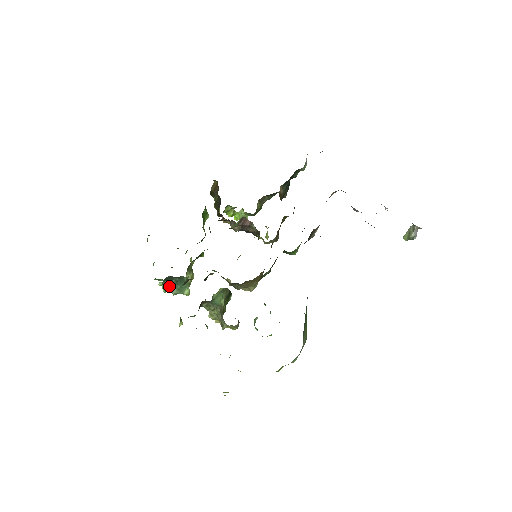
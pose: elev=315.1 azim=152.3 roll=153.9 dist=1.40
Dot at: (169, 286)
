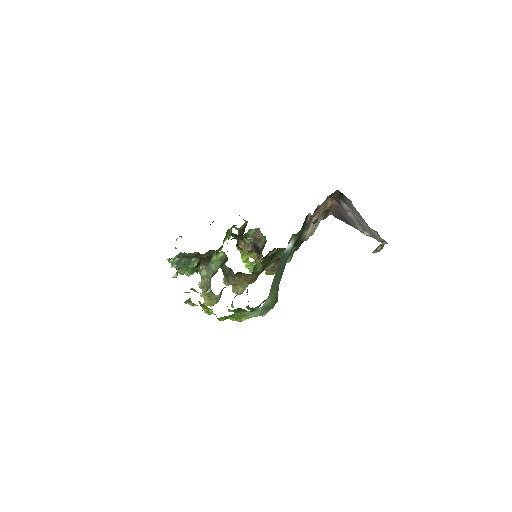
Dot at: (178, 263)
